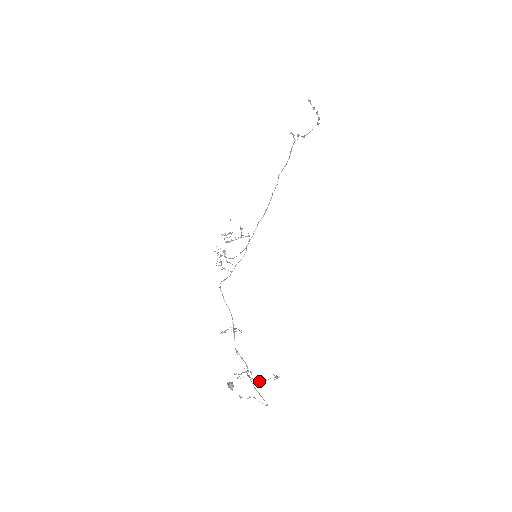
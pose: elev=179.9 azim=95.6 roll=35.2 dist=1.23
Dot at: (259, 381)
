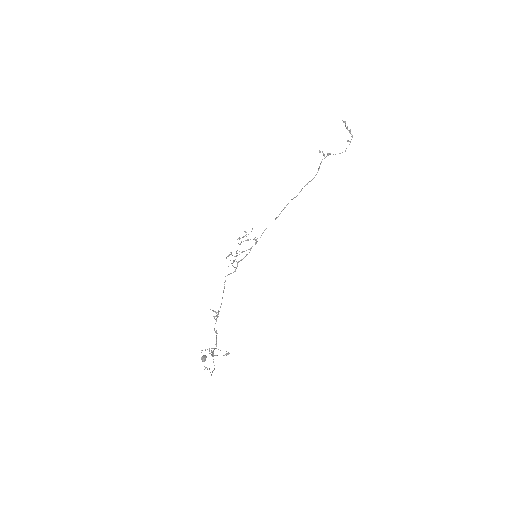
Dot at: (212, 354)
